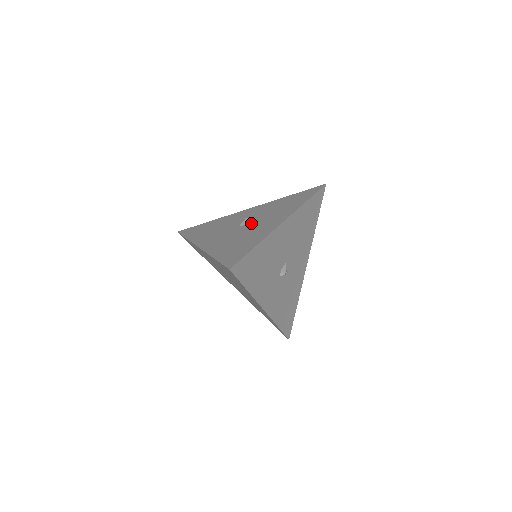
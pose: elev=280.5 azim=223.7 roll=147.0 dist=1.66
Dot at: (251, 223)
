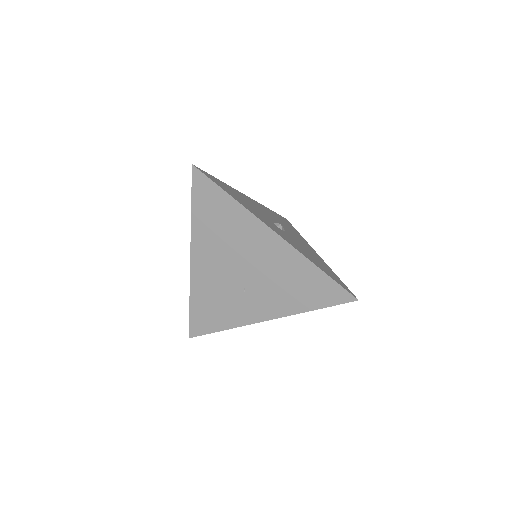
Dot at: occluded
